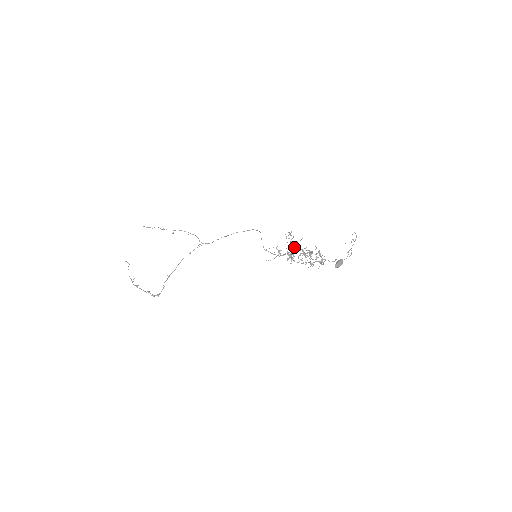
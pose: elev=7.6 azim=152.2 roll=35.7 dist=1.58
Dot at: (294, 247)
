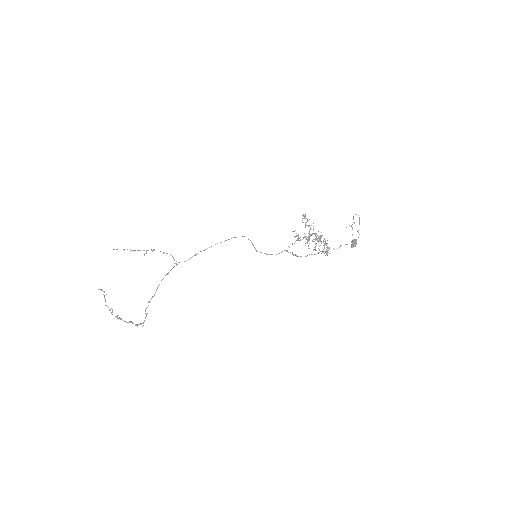
Dot at: (309, 231)
